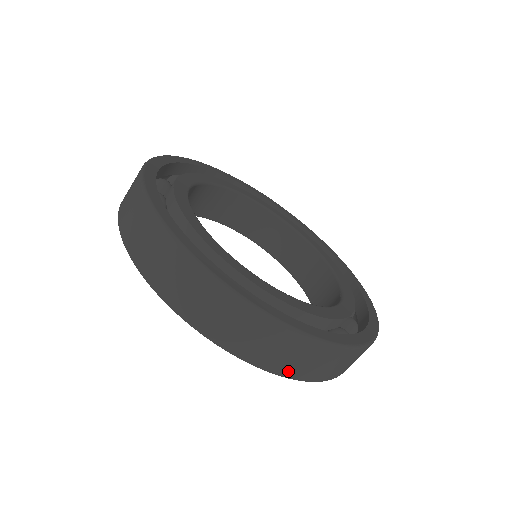
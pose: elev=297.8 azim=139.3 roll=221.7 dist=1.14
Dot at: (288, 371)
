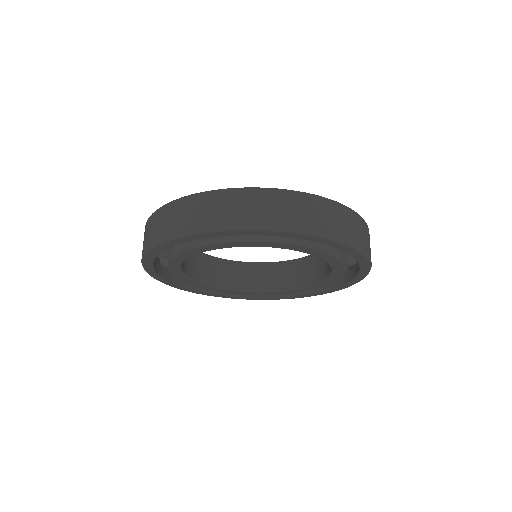
Dot at: (361, 245)
